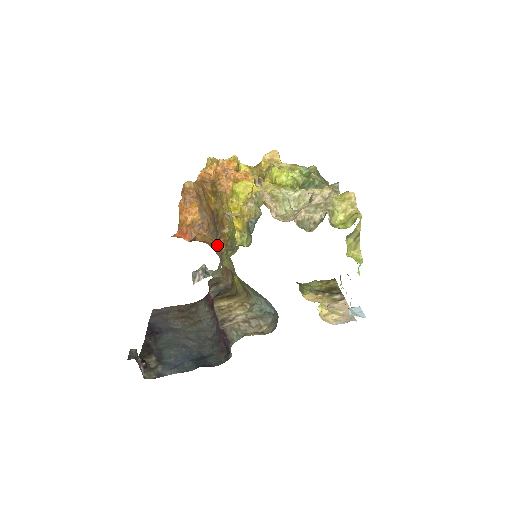
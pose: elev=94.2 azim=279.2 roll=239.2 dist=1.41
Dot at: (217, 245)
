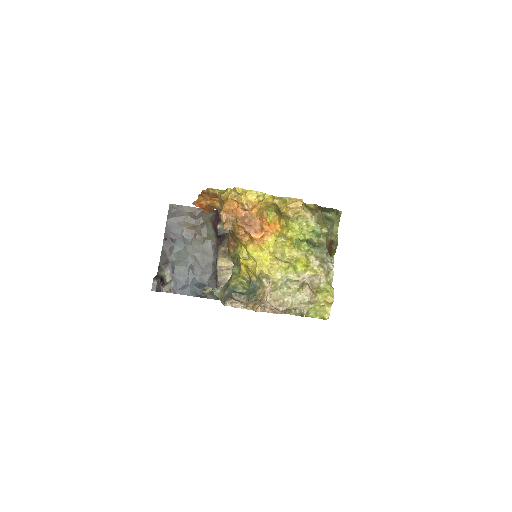
Dot at: (228, 240)
